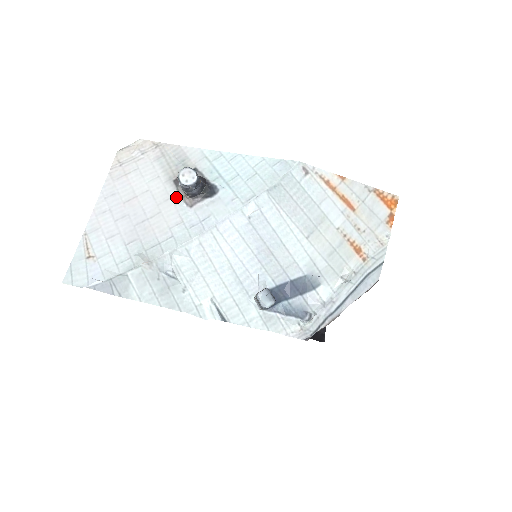
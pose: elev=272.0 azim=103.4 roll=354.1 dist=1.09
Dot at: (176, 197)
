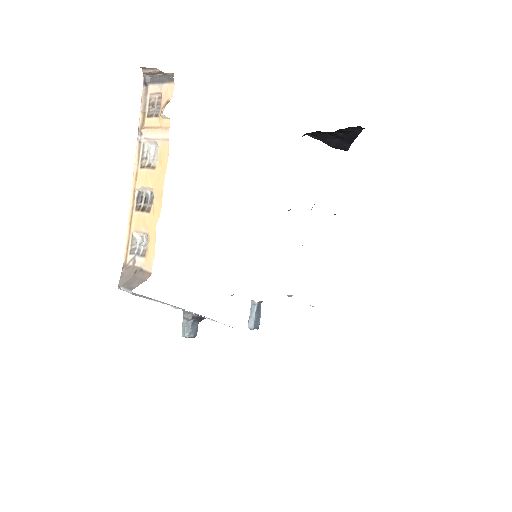
Dot at: occluded
